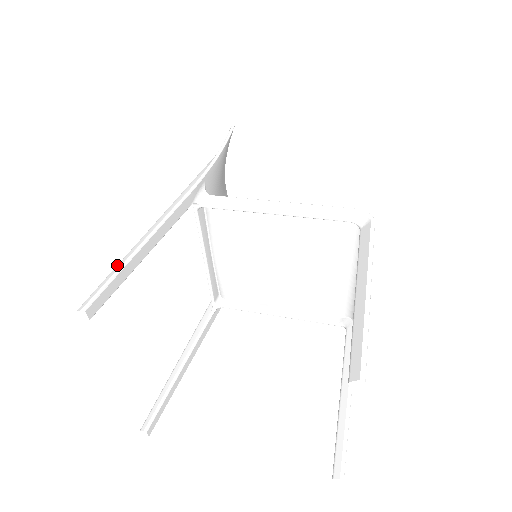
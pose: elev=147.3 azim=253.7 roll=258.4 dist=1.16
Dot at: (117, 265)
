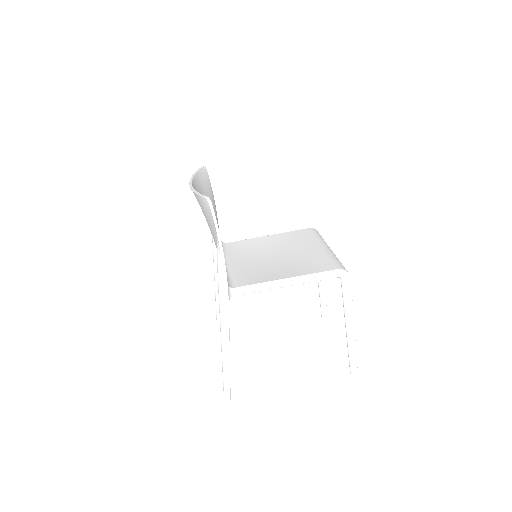
Dot at: (224, 374)
